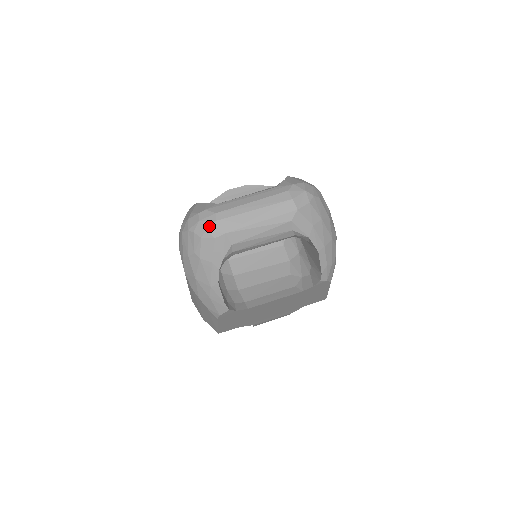
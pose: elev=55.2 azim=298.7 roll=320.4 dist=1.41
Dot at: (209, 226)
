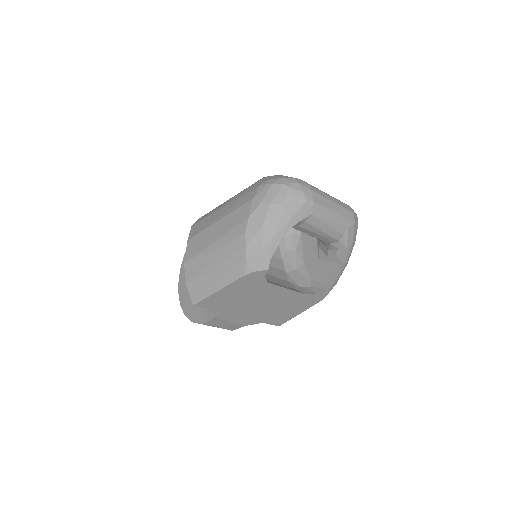
Dot at: (305, 190)
